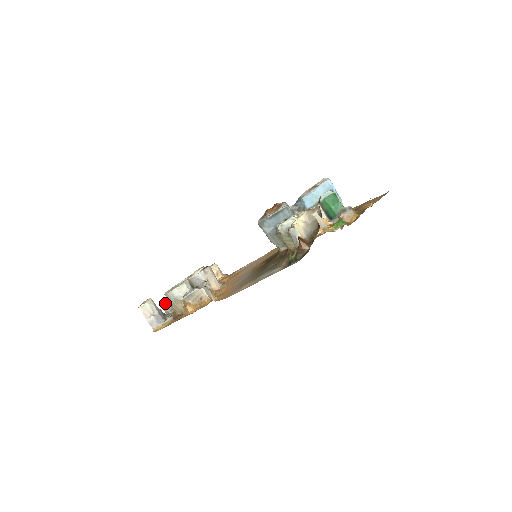
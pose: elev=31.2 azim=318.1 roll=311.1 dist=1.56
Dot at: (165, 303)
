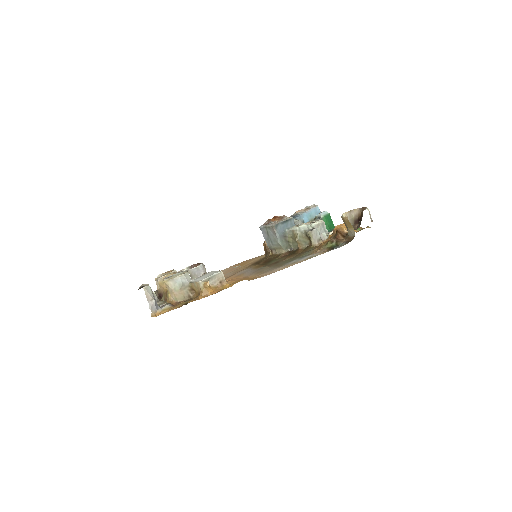
Dot at: occluded
